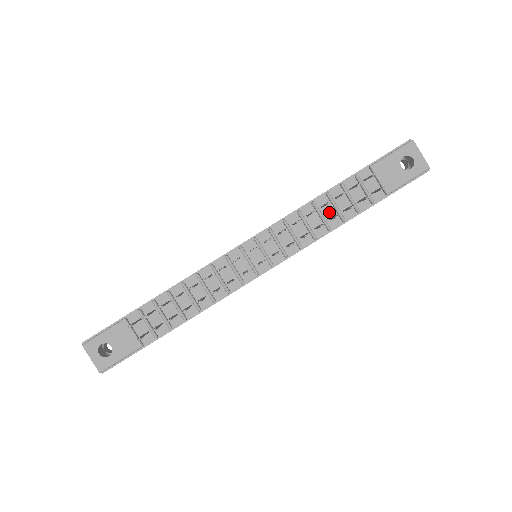
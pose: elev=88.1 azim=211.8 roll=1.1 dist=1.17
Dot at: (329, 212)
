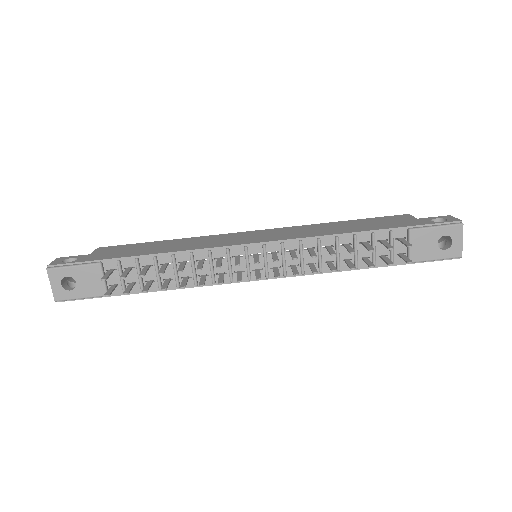
Dot at: (347, 253)
